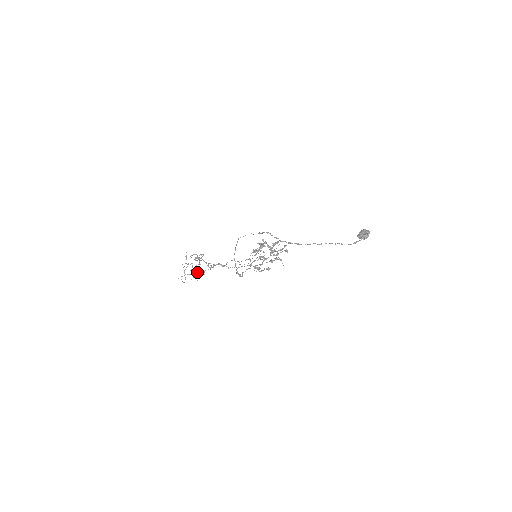
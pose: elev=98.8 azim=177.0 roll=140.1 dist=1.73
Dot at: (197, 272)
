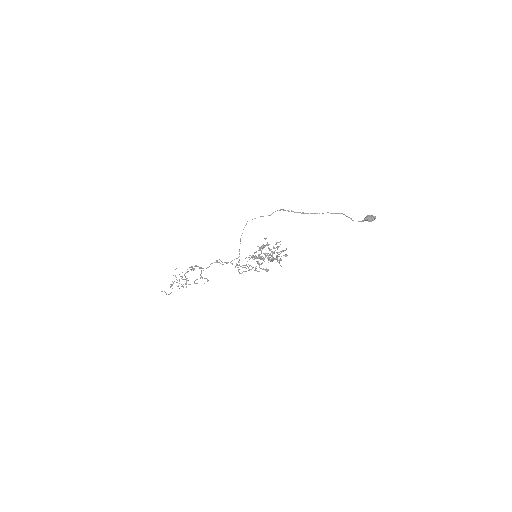
Dot at: (186, 283)
